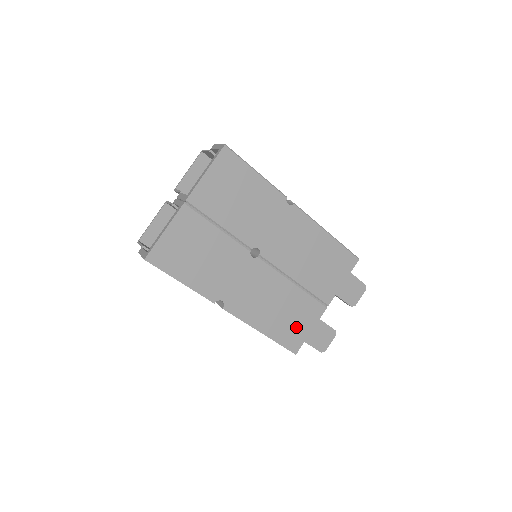
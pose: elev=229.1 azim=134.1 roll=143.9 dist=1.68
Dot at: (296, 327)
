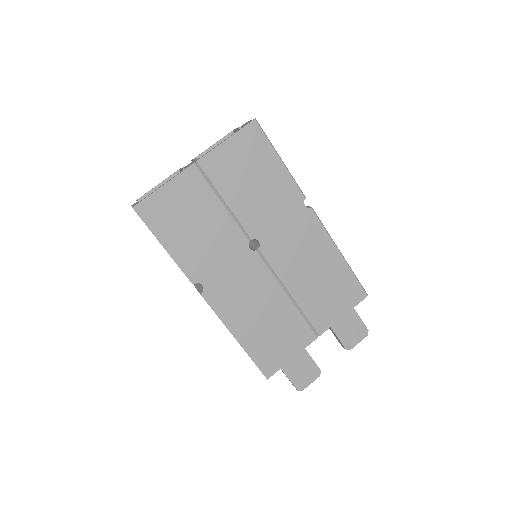
Dot at: (277, 348)
